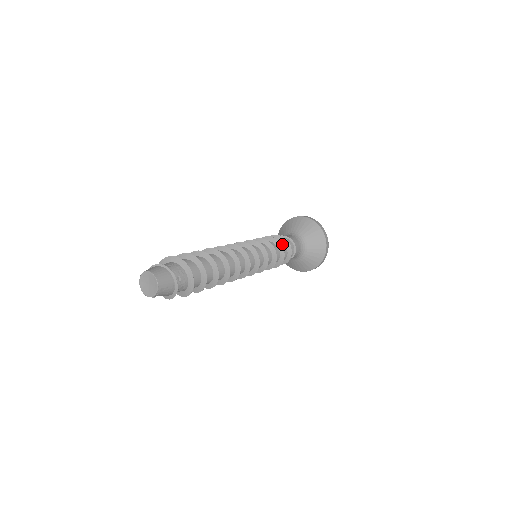
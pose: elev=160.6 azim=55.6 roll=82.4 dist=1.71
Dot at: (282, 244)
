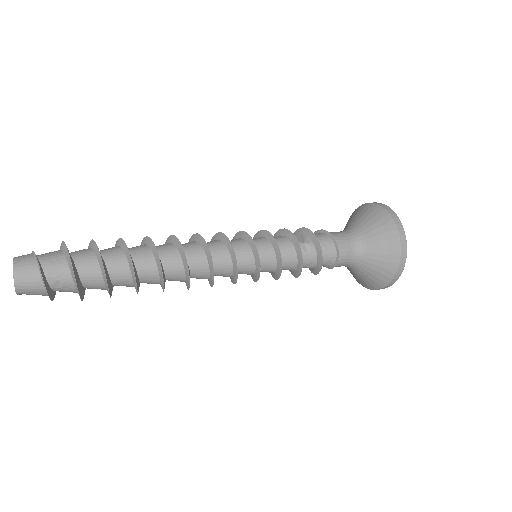
Dot at: (312, 251)
